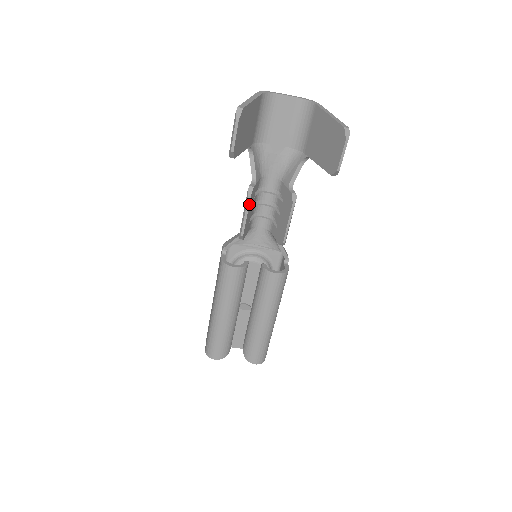
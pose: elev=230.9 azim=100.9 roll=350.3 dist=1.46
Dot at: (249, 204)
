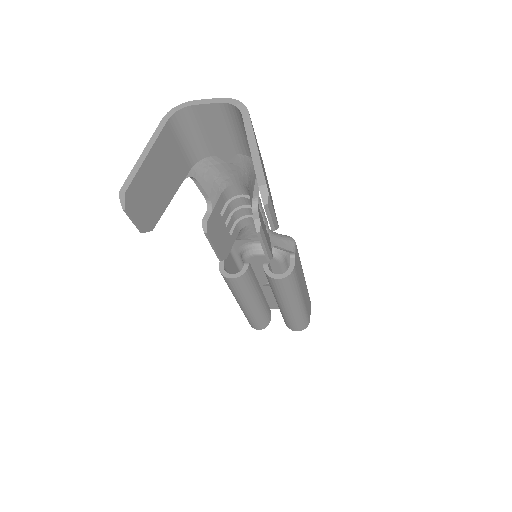
Dot at: (210, 238)
